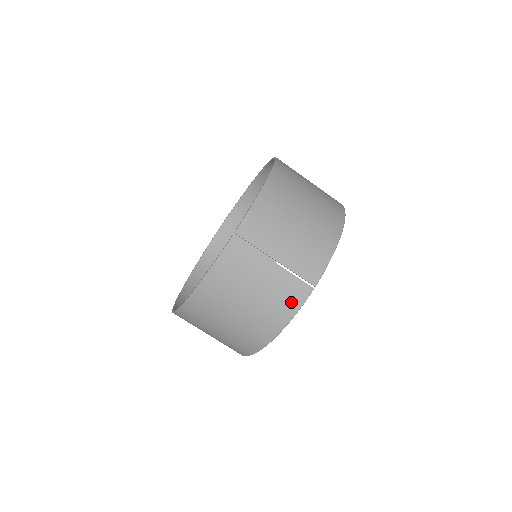
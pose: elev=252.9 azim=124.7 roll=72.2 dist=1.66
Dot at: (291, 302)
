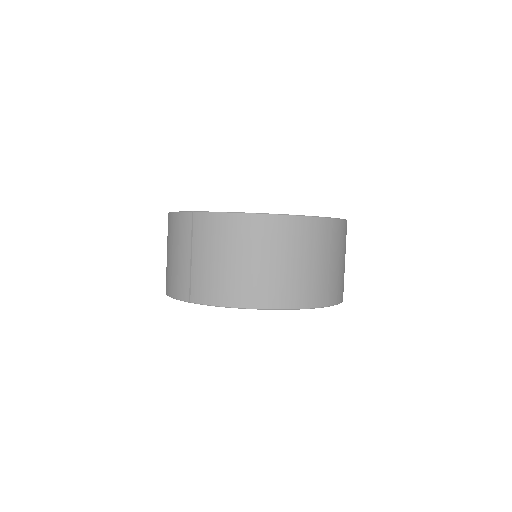
Dot at: (177, 289)
